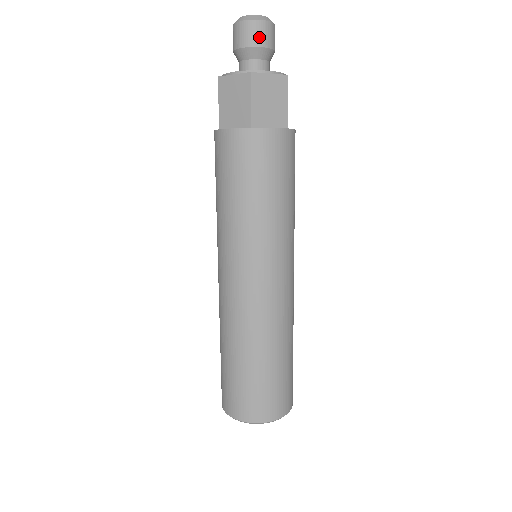
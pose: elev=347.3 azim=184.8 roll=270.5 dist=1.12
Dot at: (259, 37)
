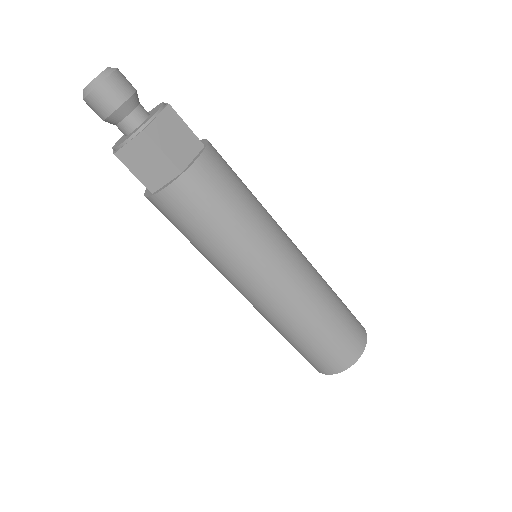
Dot at: (101, 108)
